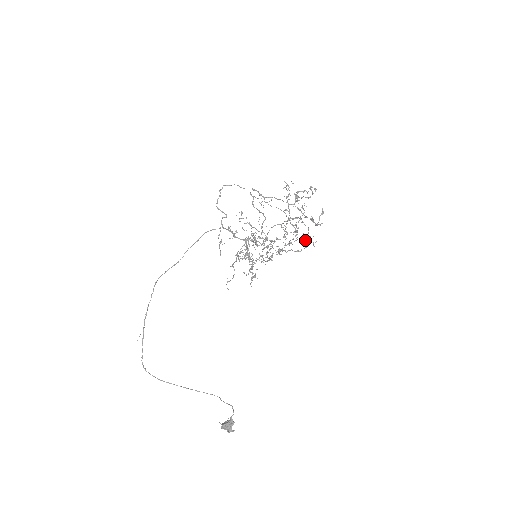
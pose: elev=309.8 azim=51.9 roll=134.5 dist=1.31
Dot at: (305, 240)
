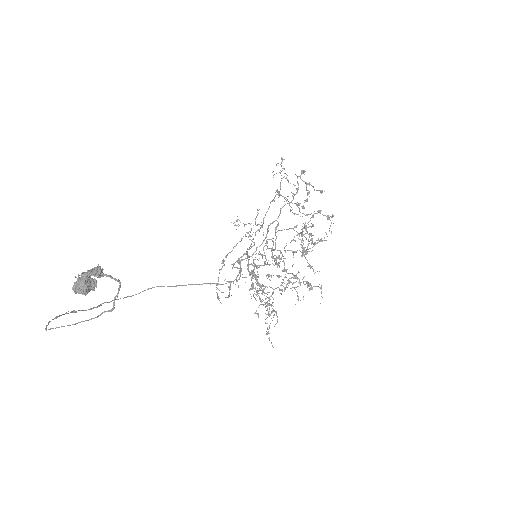
Dot at: occluded
